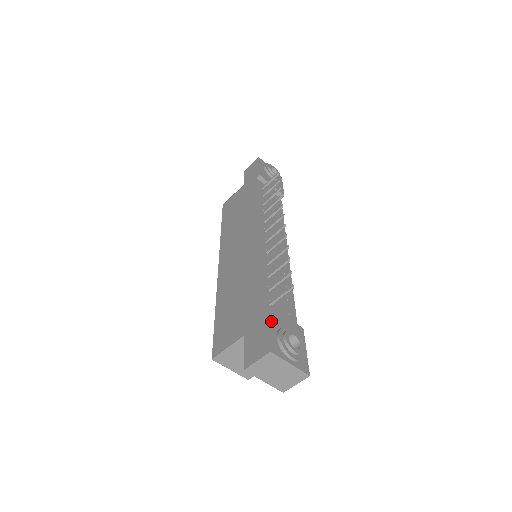
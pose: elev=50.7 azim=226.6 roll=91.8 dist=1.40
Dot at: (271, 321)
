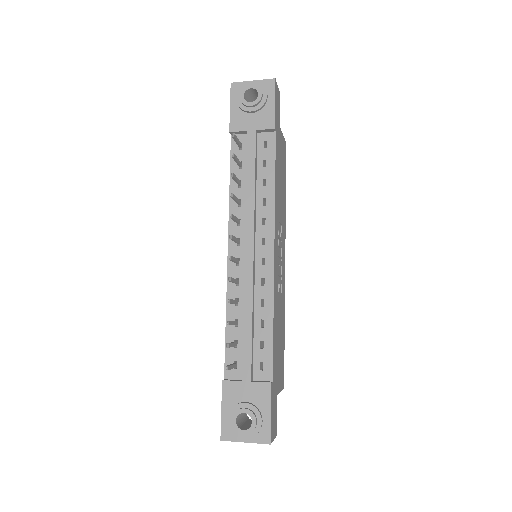
Dot at: (225, 401)
